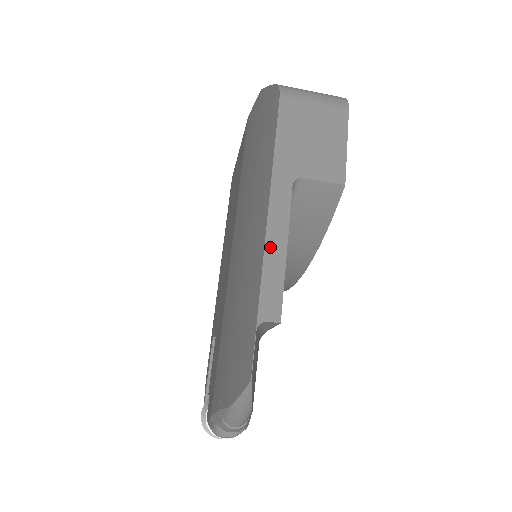
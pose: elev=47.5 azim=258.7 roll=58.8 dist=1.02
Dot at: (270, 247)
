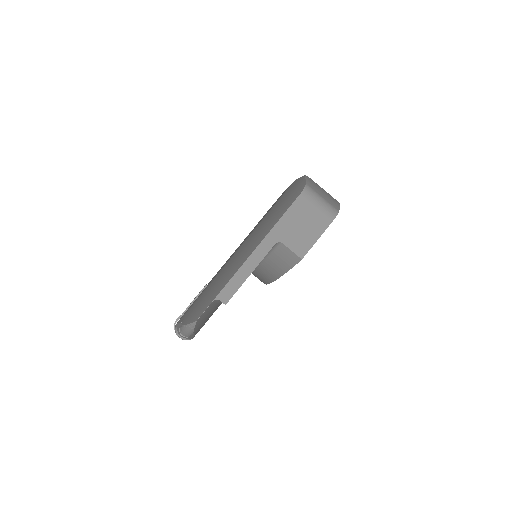
Dot at: (244, 268)
